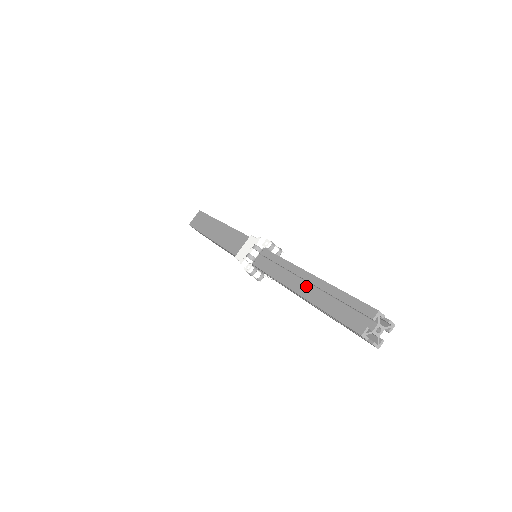
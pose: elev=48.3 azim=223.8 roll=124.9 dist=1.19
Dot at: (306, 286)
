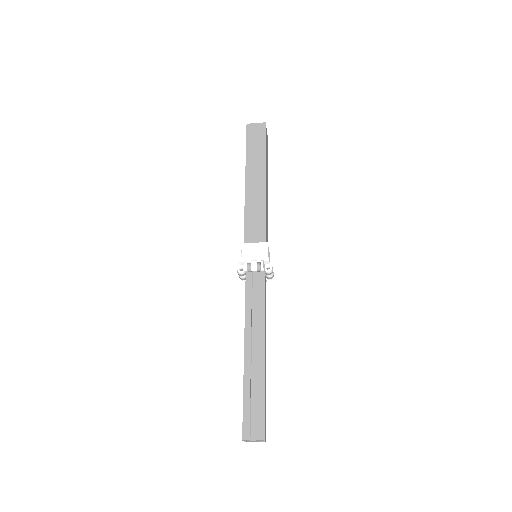
Dot at: (251, 349)
